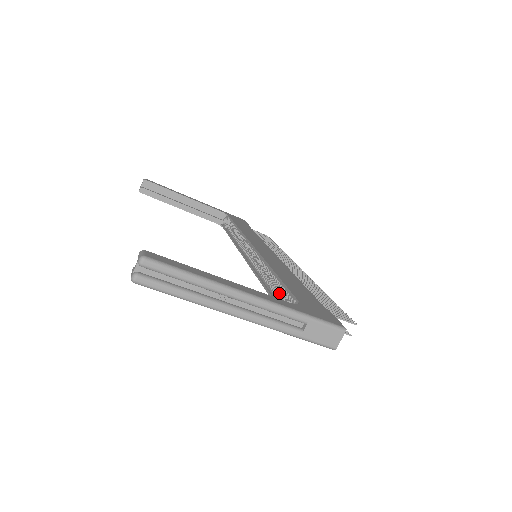
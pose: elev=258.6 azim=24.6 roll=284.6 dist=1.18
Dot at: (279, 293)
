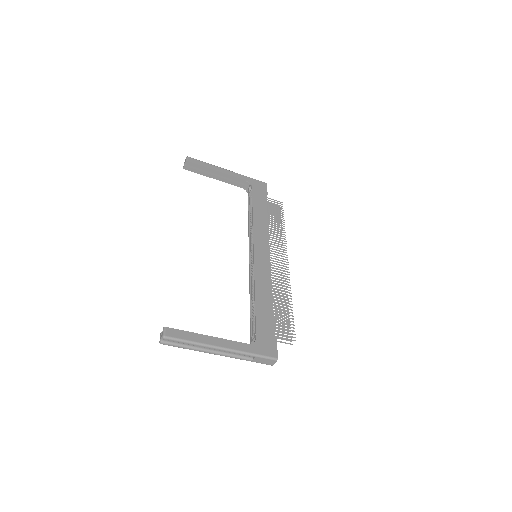
Dot at: (254, 313)
